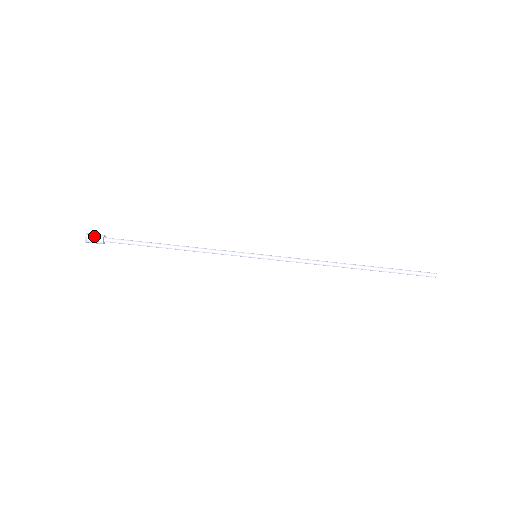
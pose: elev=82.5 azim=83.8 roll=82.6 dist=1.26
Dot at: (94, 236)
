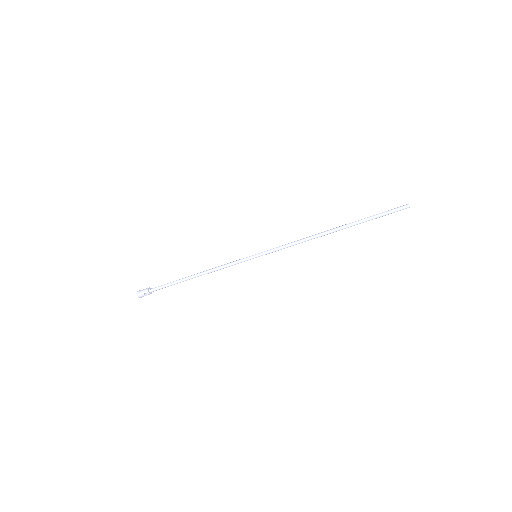
Dot at: (143, 294)
